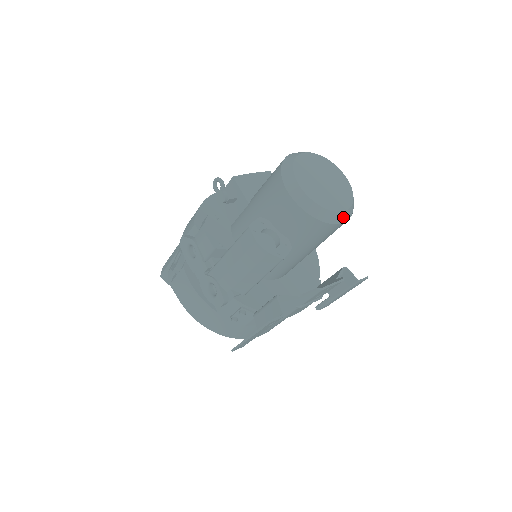
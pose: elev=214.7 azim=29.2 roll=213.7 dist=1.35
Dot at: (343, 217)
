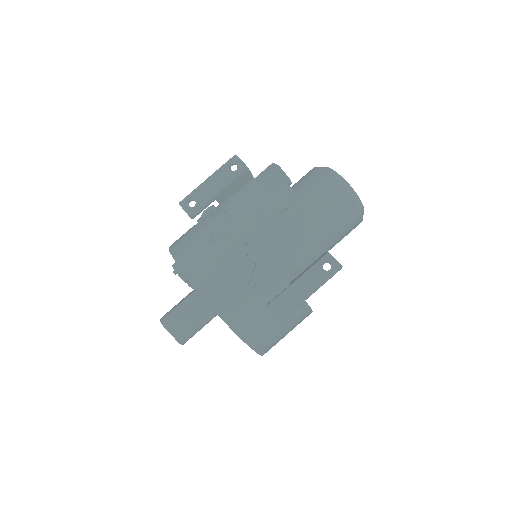
Dot at: (341, 181)
